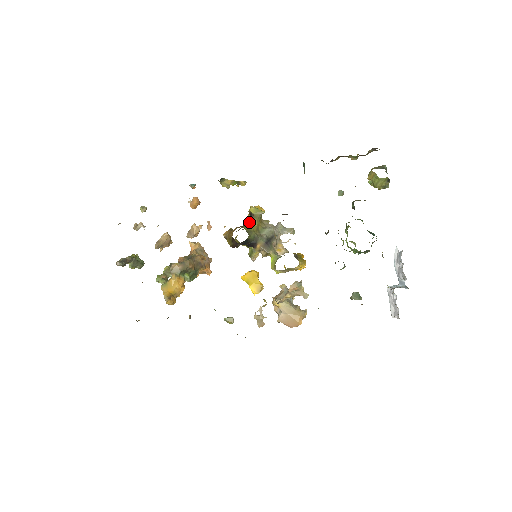
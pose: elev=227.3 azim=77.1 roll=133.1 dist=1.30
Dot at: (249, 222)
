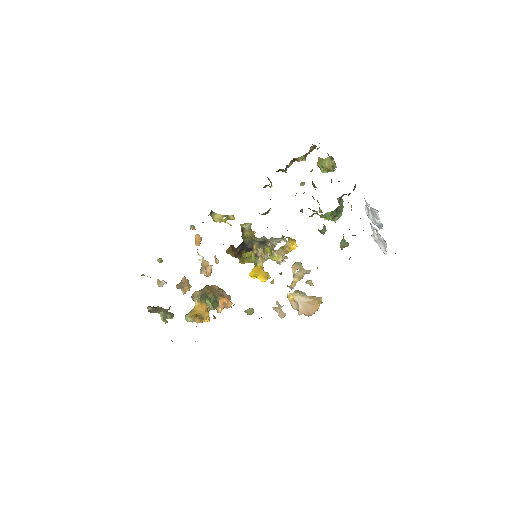
Dot at: (242, 235)
